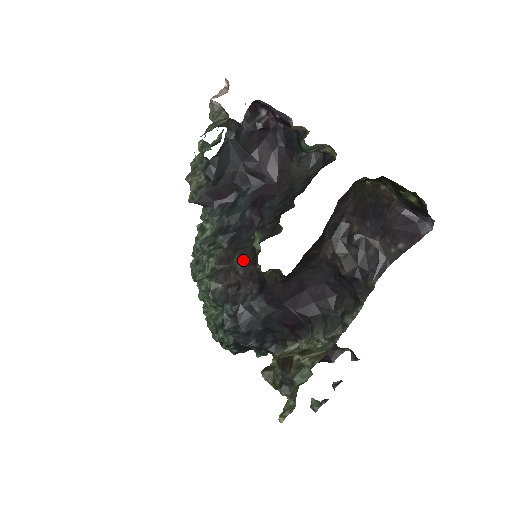
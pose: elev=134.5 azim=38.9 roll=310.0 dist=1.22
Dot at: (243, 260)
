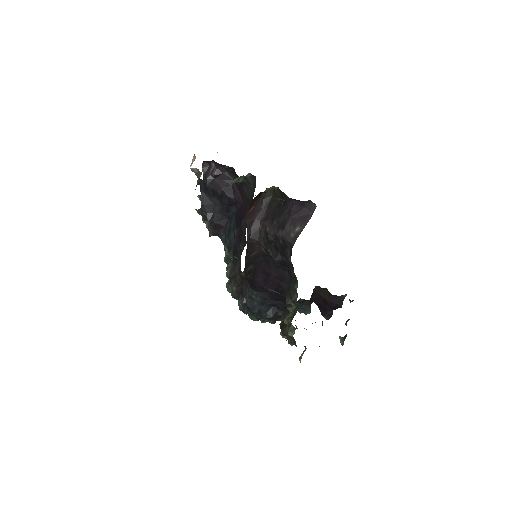
Dot at: (237, 267)
